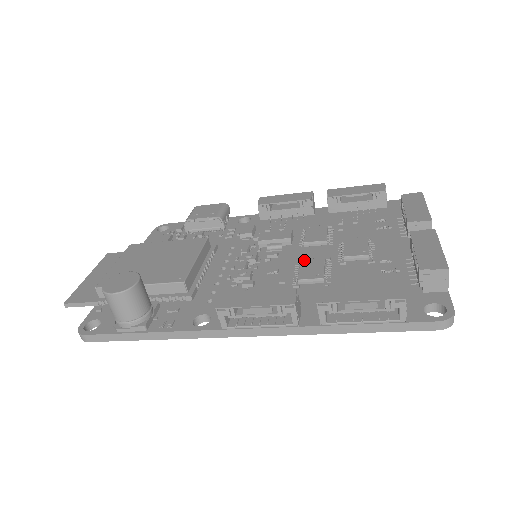
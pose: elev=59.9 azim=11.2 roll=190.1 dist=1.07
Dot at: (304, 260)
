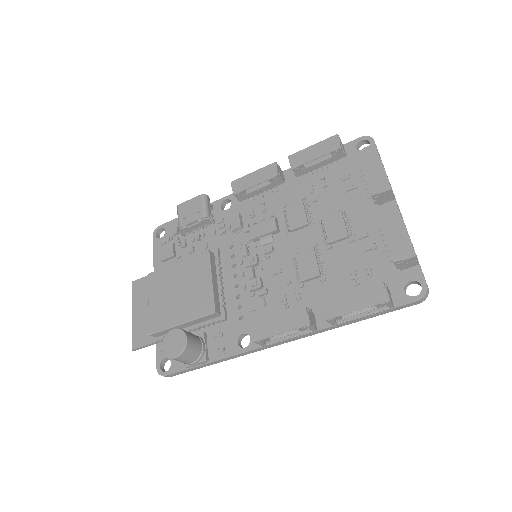
Dot at: (297, 255)
